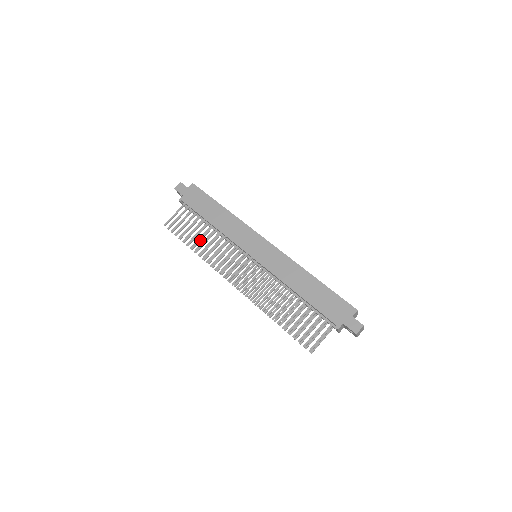
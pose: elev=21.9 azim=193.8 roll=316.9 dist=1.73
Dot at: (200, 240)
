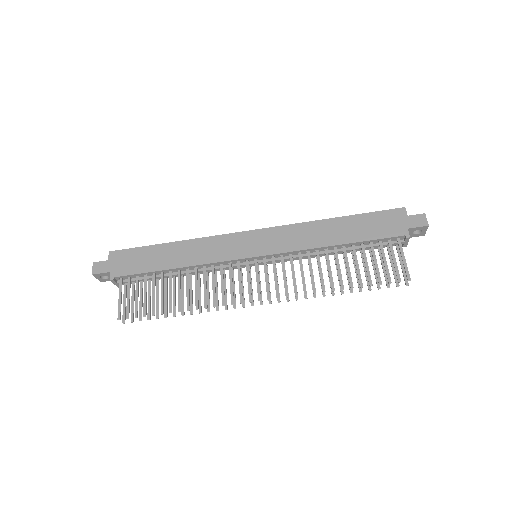
Dot at: (180, 294)
